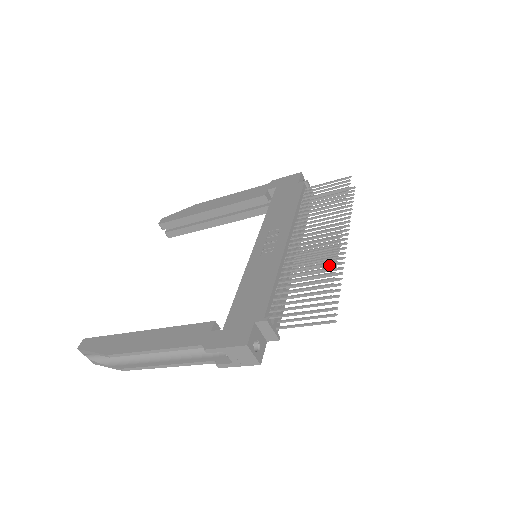
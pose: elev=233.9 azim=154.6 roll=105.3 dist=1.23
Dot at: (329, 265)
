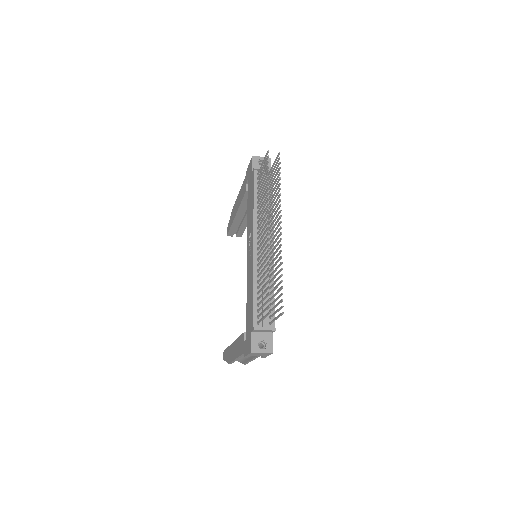
Dot at: (277, 255)
